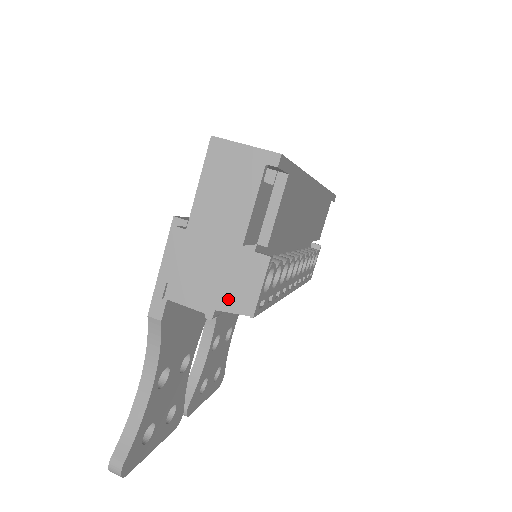
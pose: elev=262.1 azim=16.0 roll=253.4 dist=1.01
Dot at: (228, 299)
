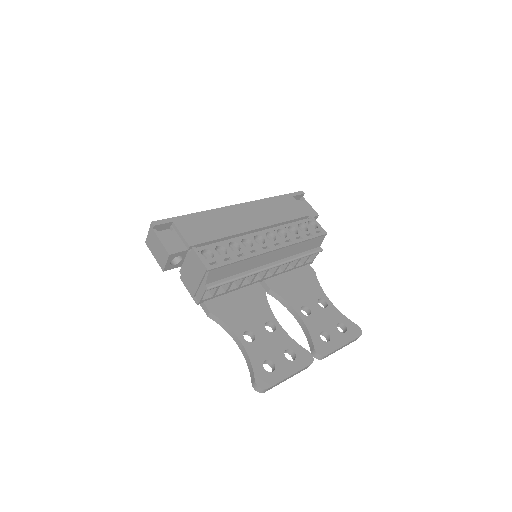
Dot at: (201, 276)
